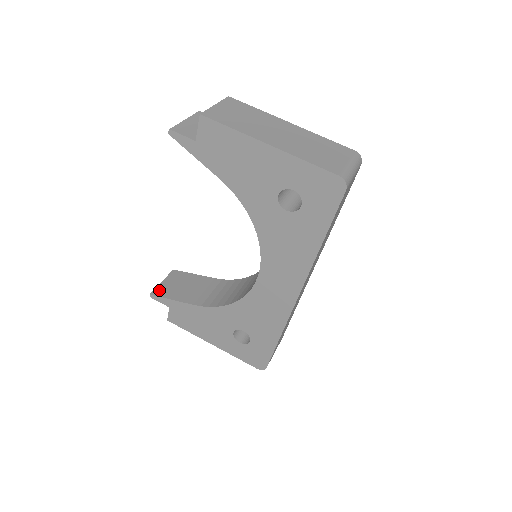
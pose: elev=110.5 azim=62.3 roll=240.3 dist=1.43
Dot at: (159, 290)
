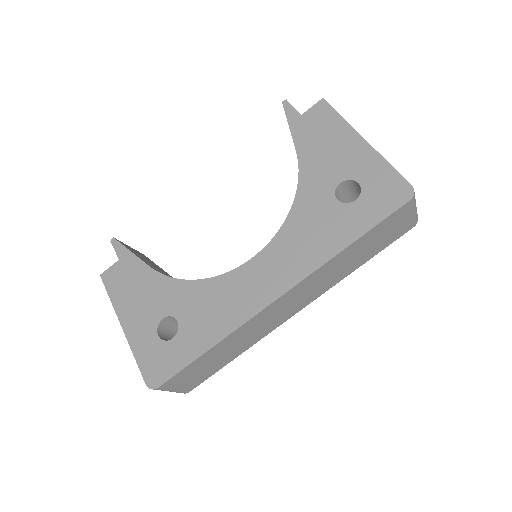
Dot at: occluded
